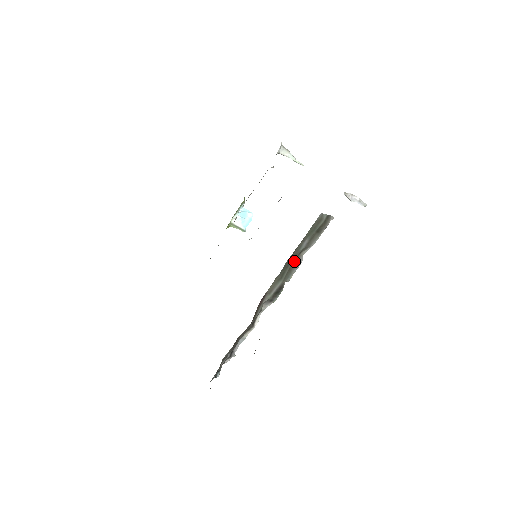
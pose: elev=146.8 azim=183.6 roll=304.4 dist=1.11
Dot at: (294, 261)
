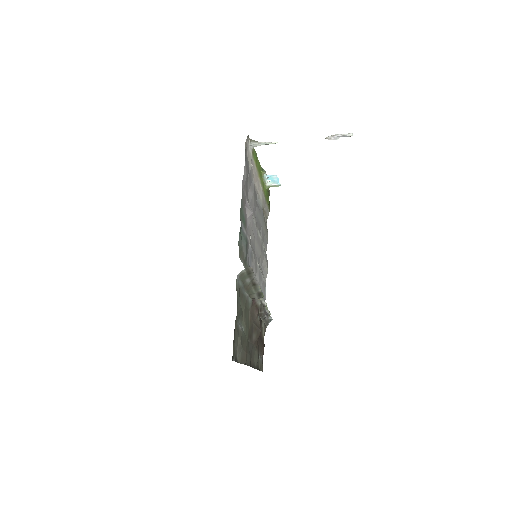
Dot at: (253, 284)
